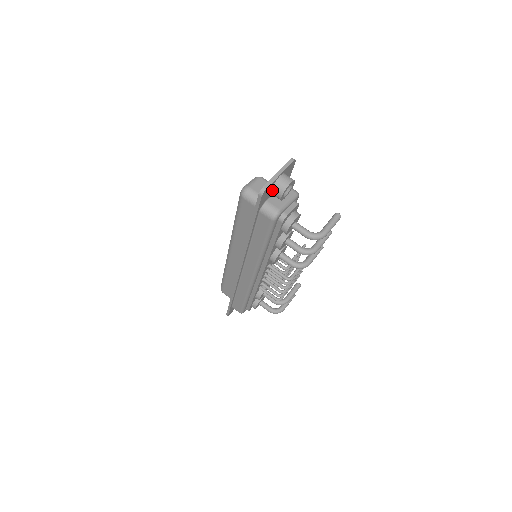
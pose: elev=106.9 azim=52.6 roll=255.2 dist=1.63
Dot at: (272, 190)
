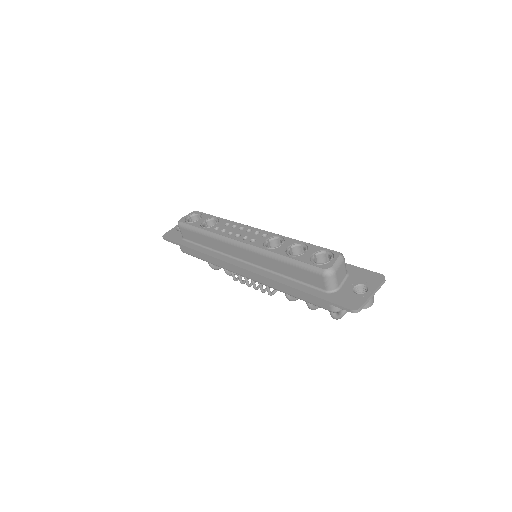
Dot at: occluded
